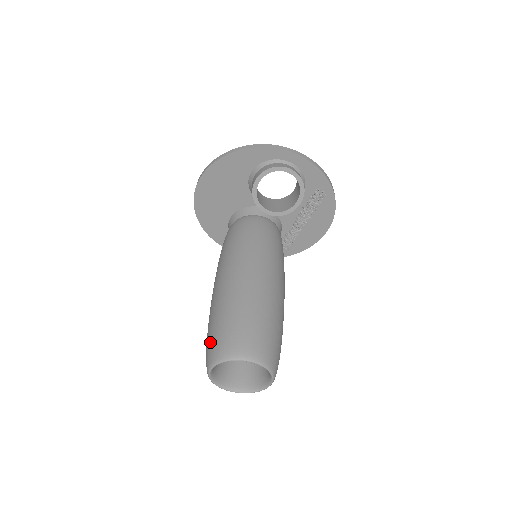
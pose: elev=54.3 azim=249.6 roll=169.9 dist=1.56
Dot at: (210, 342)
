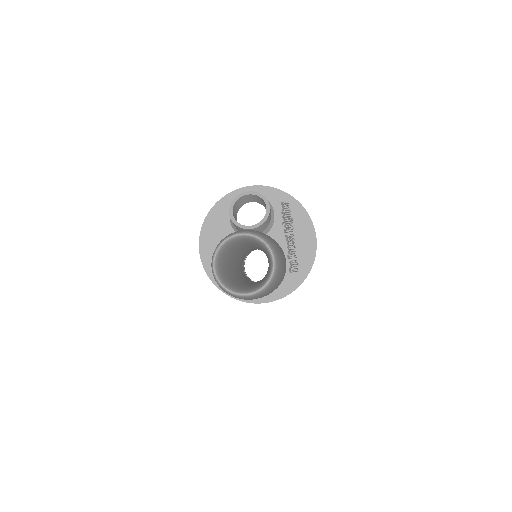
Dot at: occluded
